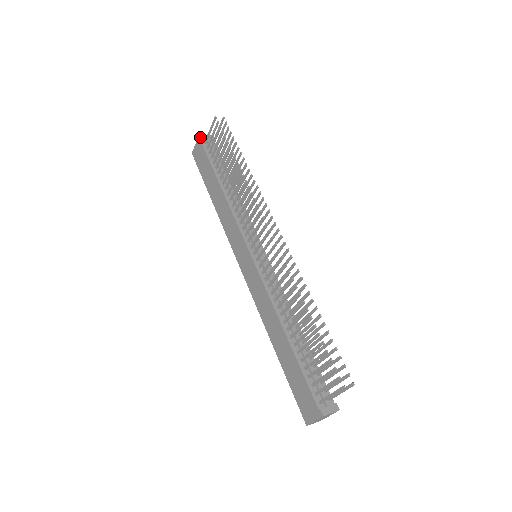
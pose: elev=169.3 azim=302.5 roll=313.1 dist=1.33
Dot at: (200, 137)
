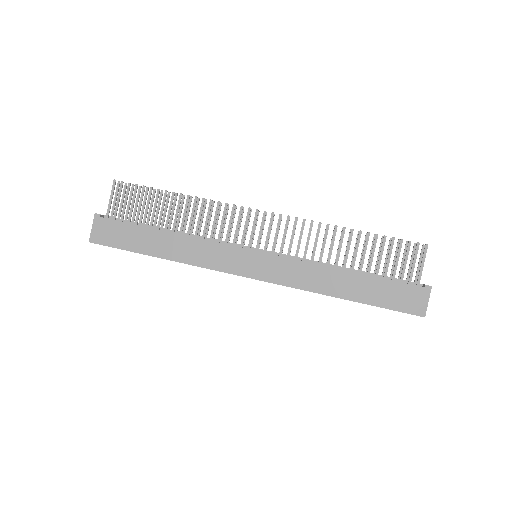
Dot at: (98, 214)
